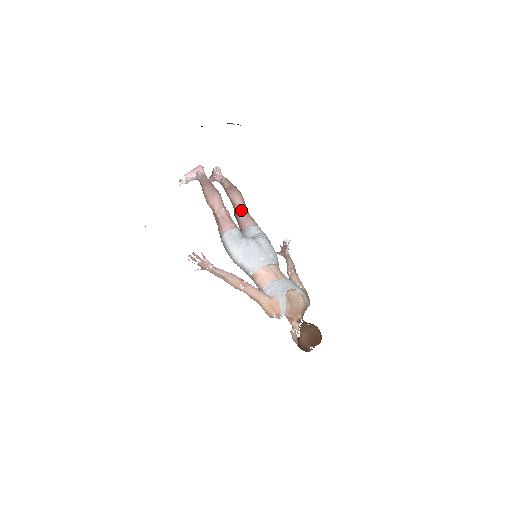
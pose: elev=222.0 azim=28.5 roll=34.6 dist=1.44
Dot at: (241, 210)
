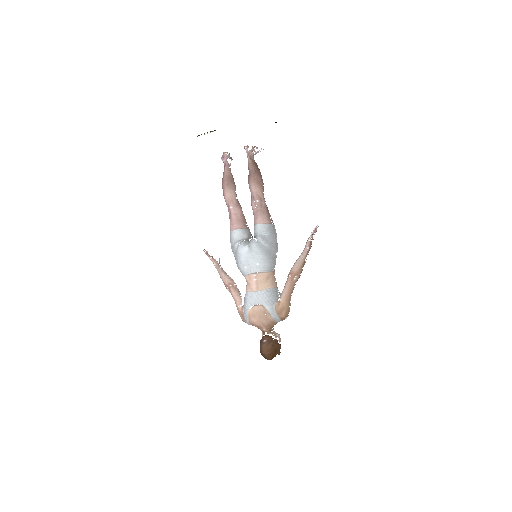
Dot at: (252, 204)
